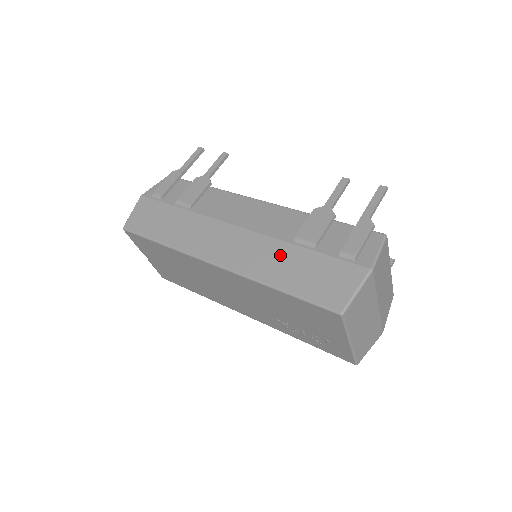
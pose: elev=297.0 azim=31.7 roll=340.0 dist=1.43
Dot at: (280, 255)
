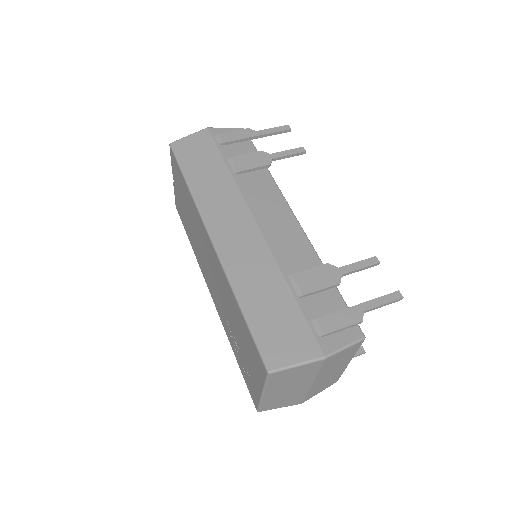
Dot at: (267, 278)
